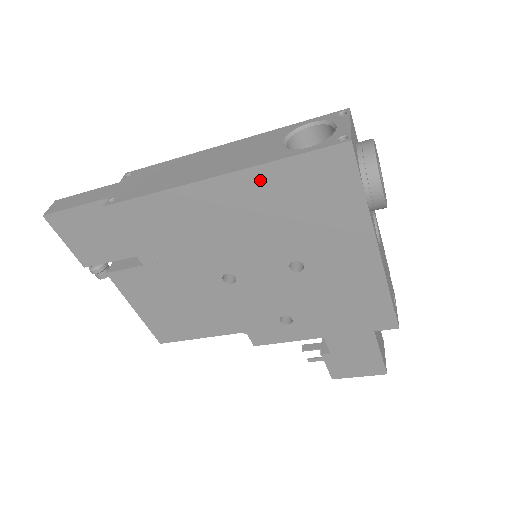
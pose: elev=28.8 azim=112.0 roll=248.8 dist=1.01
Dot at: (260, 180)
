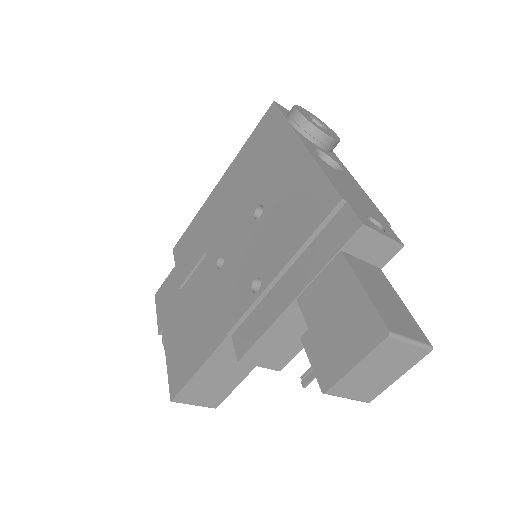
Dot at: (237, 164)
